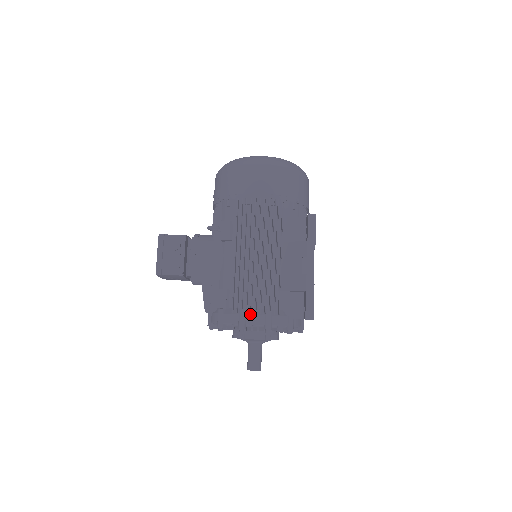
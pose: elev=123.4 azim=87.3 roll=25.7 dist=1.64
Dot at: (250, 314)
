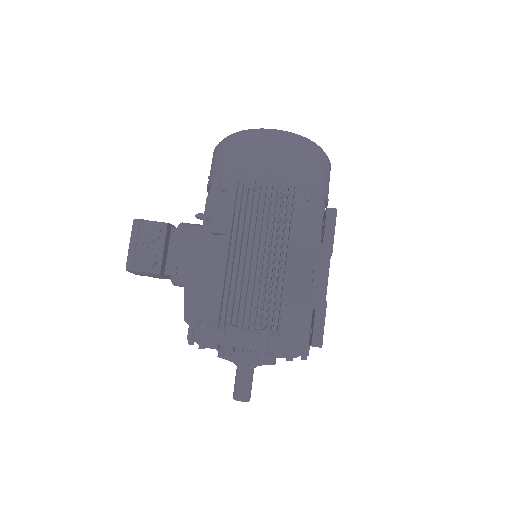
Dot at: (240, 332)
